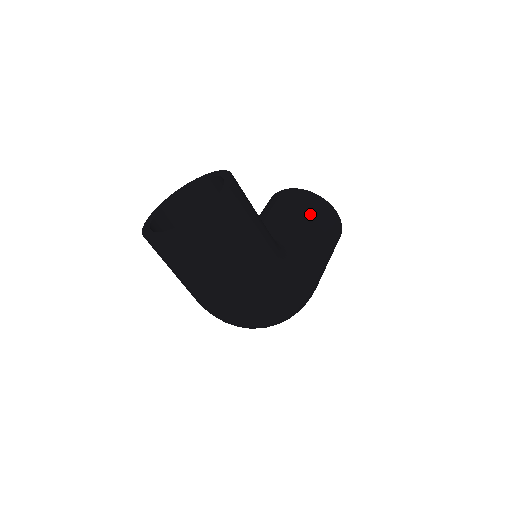
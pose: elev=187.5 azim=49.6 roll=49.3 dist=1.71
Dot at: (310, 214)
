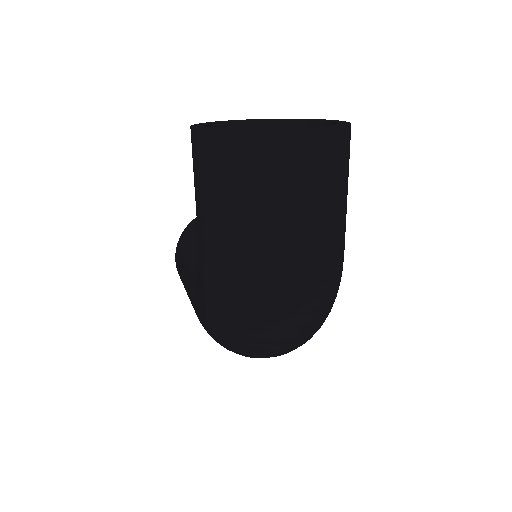
Dot at: occluded
